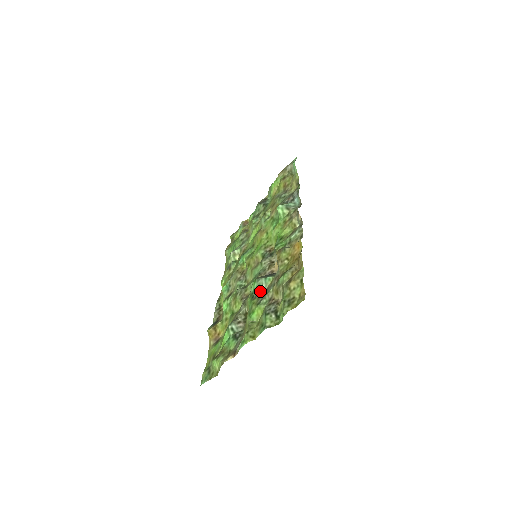
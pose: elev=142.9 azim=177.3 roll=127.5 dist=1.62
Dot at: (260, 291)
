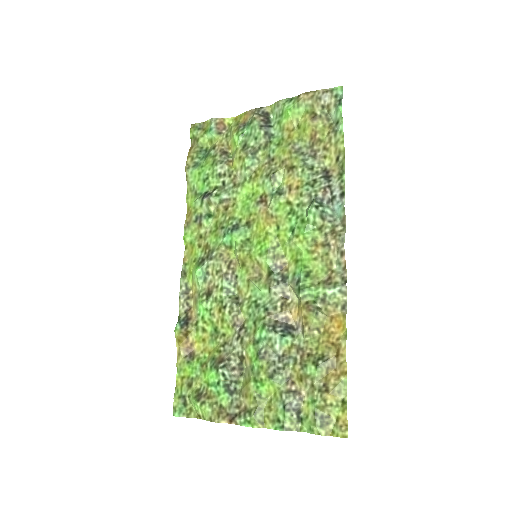
Dot at: (271, 349)
